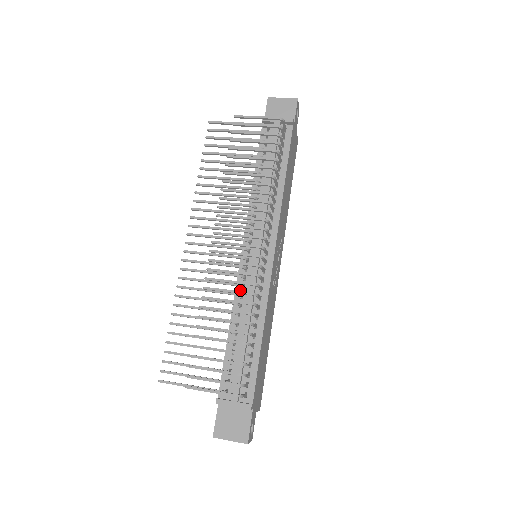
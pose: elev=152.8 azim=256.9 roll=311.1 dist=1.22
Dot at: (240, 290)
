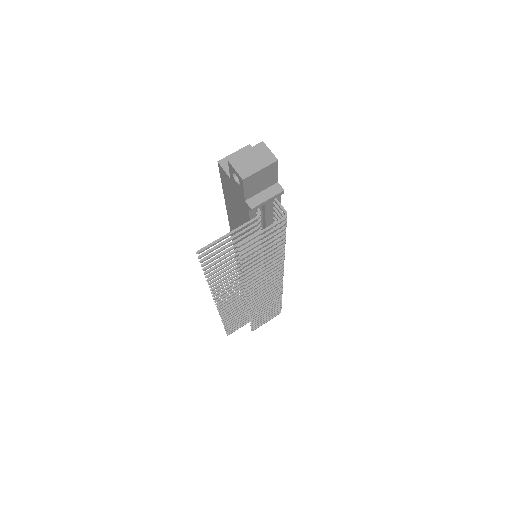
Dot at: occluded
